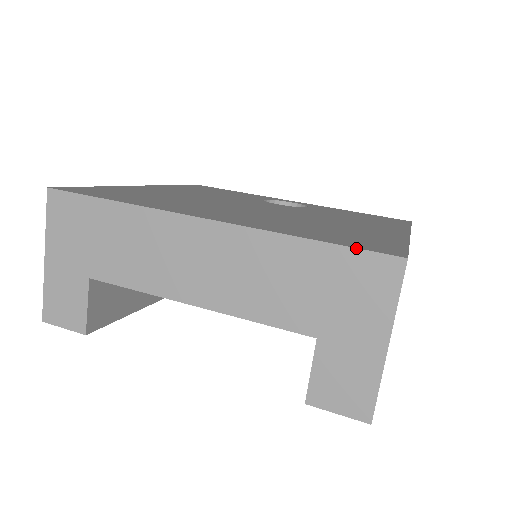
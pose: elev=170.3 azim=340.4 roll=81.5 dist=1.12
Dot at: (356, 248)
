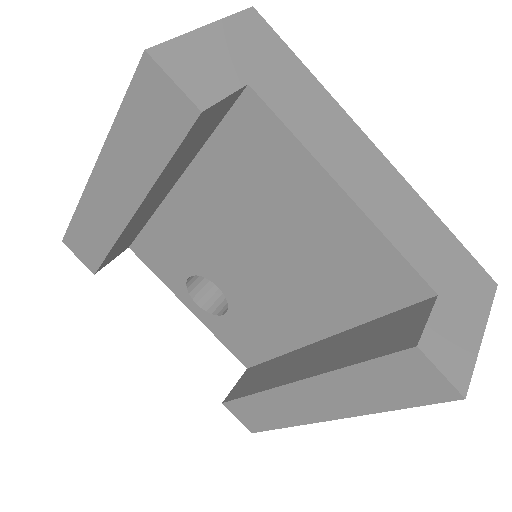
Dot at: occluded
